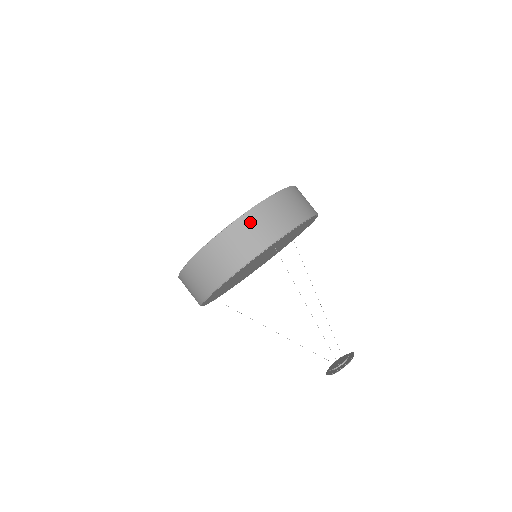
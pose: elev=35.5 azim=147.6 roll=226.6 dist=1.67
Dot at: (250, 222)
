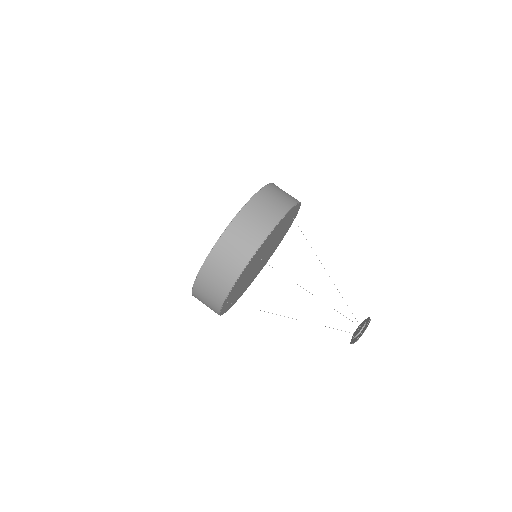
Dot at: (271, 192)
